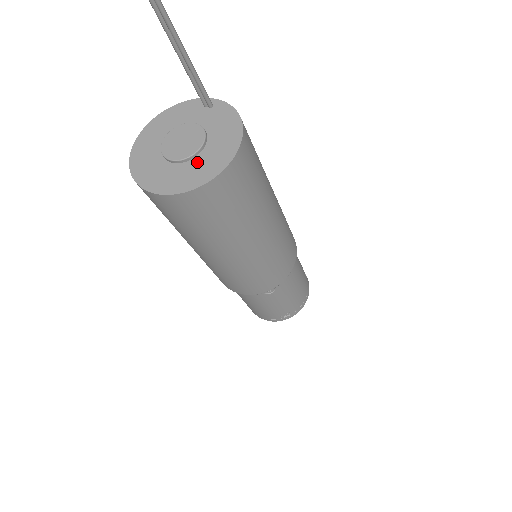
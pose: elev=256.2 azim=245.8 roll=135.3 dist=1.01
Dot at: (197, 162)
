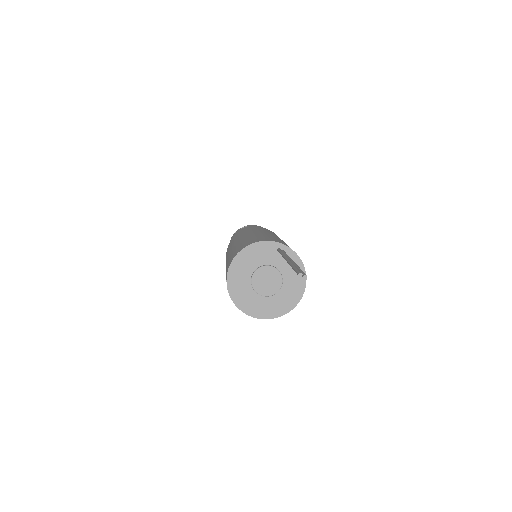
Dot at: (278, 298)
